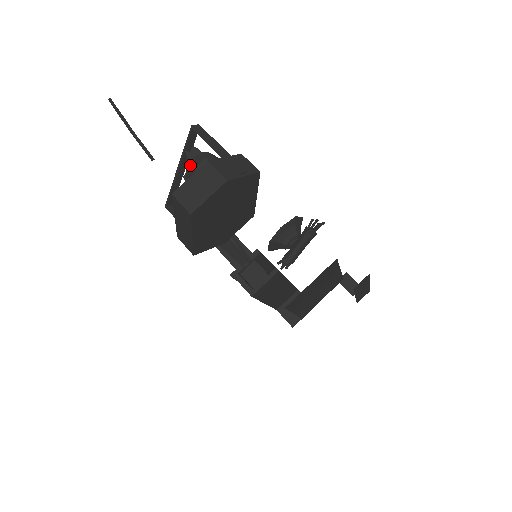
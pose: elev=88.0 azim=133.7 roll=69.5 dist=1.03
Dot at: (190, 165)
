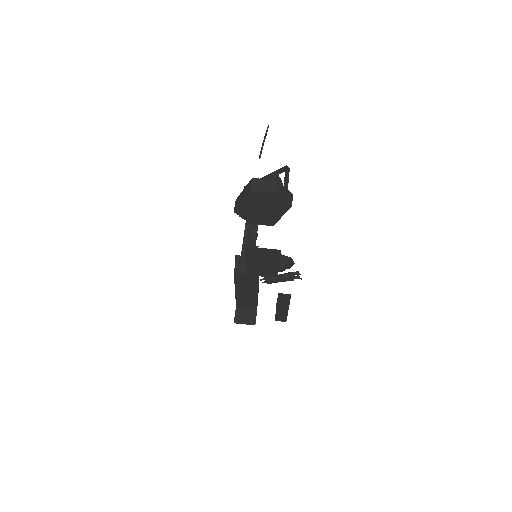
Dot at: (270, 177)
